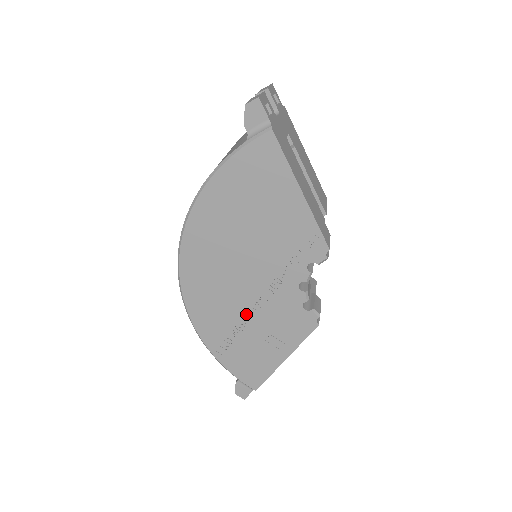
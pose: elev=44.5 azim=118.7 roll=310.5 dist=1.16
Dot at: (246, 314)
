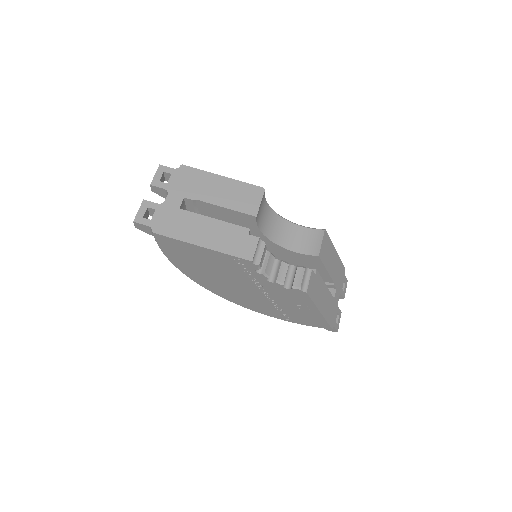
Dot at: (270, 301)
